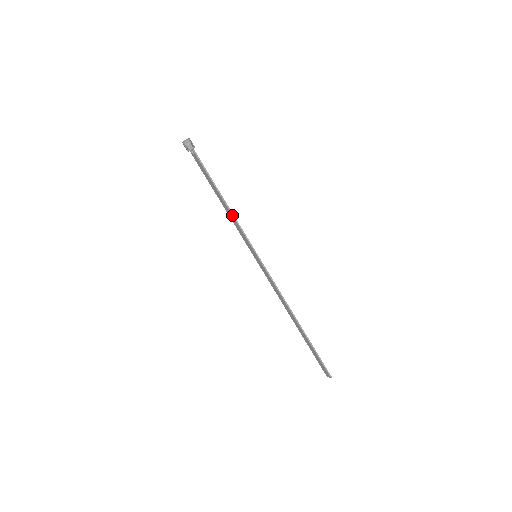
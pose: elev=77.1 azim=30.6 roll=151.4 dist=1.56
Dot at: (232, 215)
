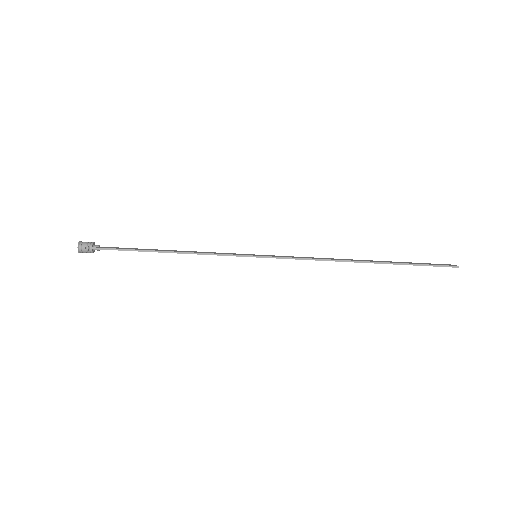
Dot at: occluded
